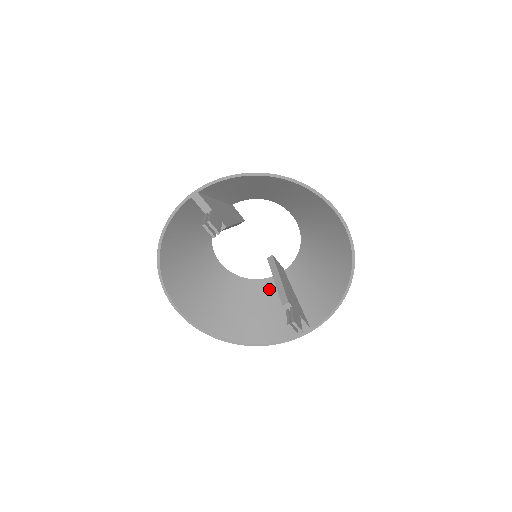
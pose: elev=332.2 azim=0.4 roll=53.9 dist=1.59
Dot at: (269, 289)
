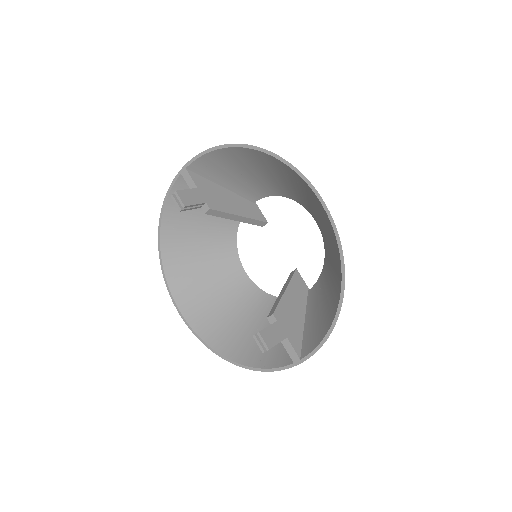
Dot at: occluded
